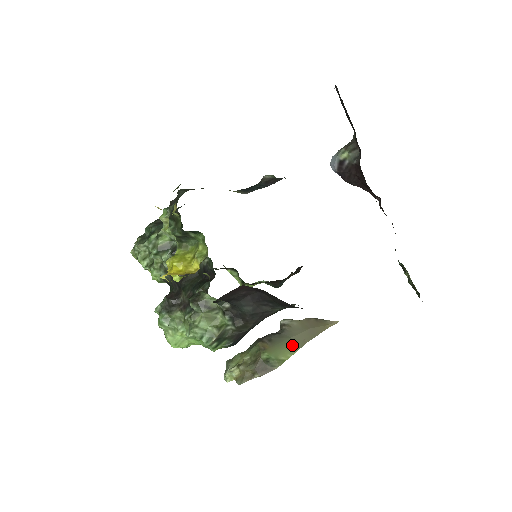
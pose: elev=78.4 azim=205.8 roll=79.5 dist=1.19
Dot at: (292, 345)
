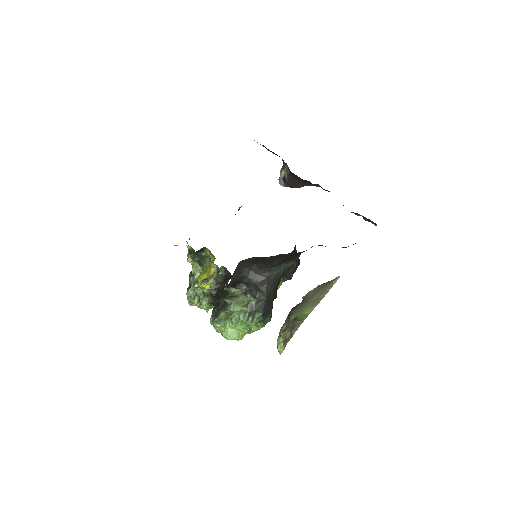
Dot at: (311, 304)
